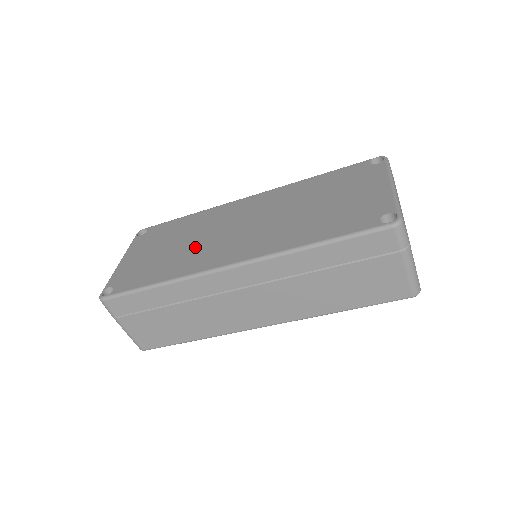
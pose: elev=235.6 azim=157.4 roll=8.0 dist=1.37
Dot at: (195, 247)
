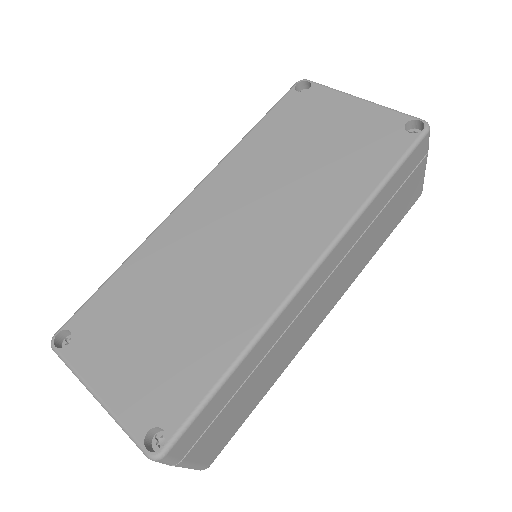
Dot at: (213, 291)
